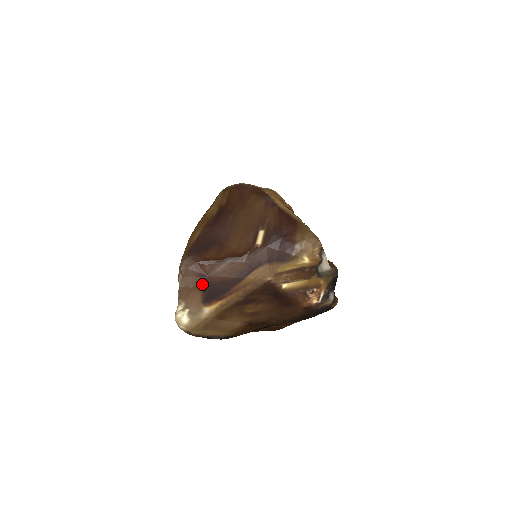
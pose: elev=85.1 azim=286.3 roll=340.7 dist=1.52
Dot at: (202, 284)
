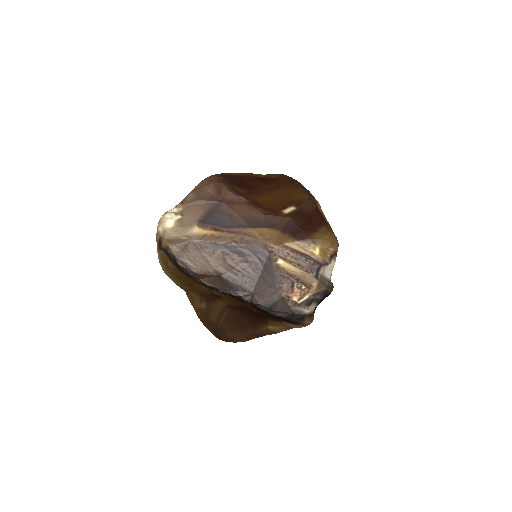
Dot at: (212, 204)
